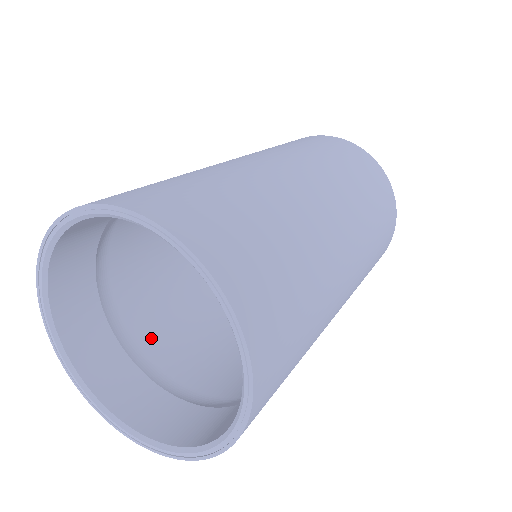
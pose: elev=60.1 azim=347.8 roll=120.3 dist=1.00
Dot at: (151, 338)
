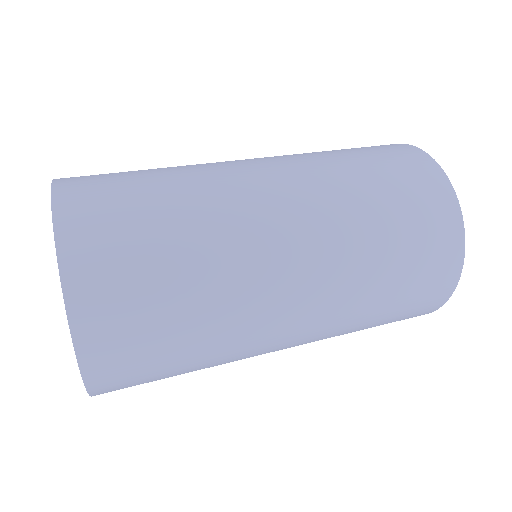
Dot at: occluded
